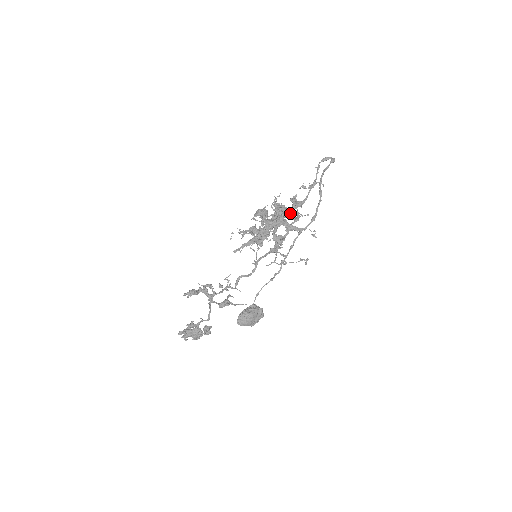
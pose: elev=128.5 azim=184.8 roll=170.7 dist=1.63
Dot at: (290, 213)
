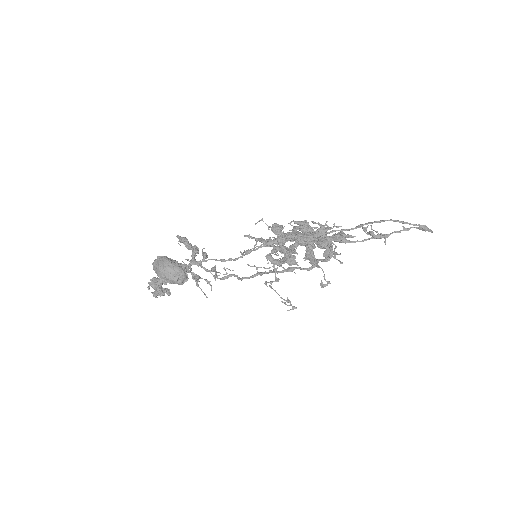
Dot at: (323, 239)
